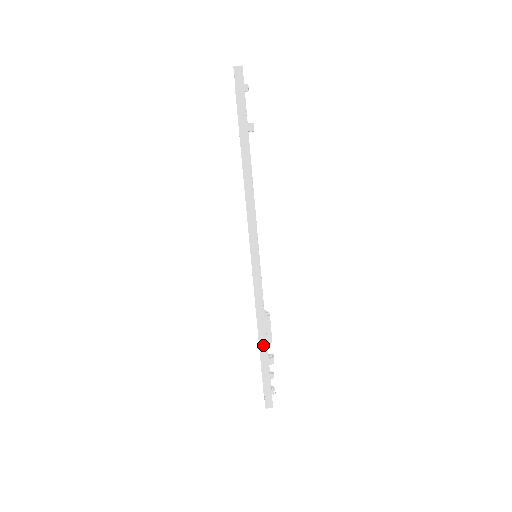
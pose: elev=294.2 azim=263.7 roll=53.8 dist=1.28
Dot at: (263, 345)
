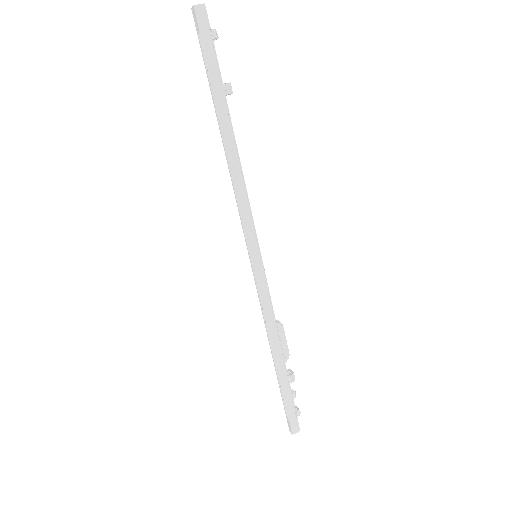
Dot at: (280, 362)
